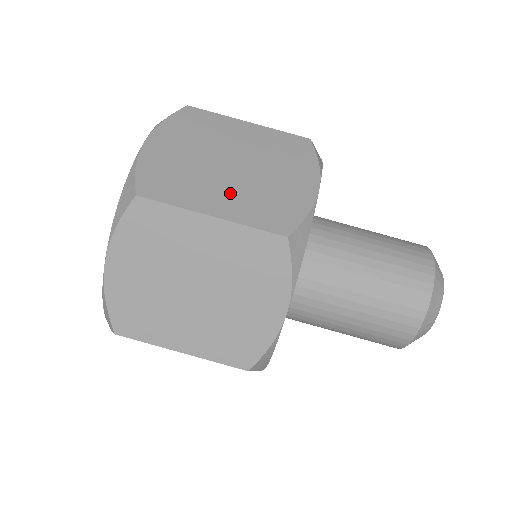
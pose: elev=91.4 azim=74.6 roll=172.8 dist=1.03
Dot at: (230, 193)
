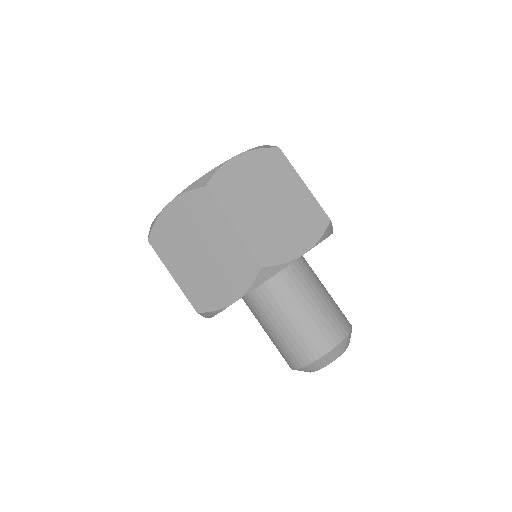
Dot at: occluded
